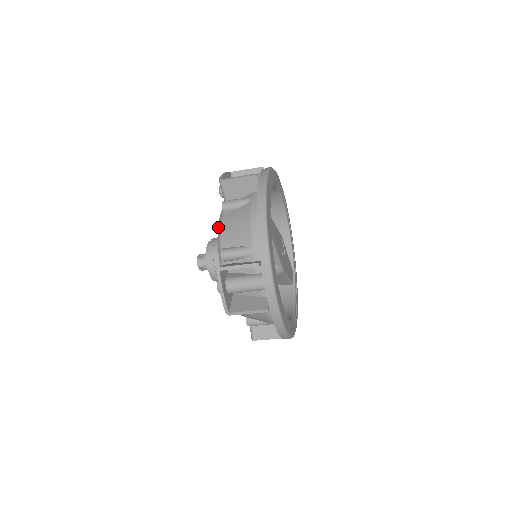
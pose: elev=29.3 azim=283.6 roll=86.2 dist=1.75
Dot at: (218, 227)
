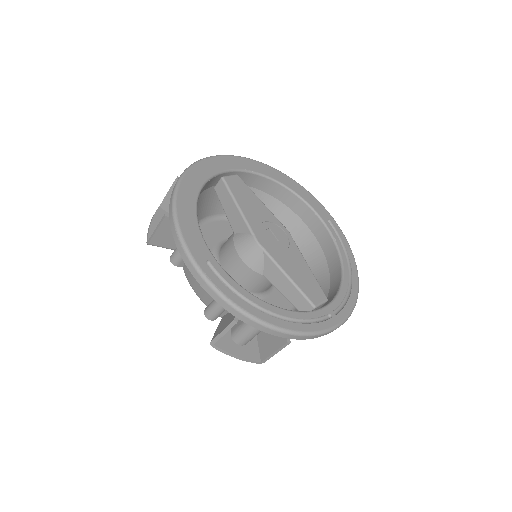
Dot at: occluded
